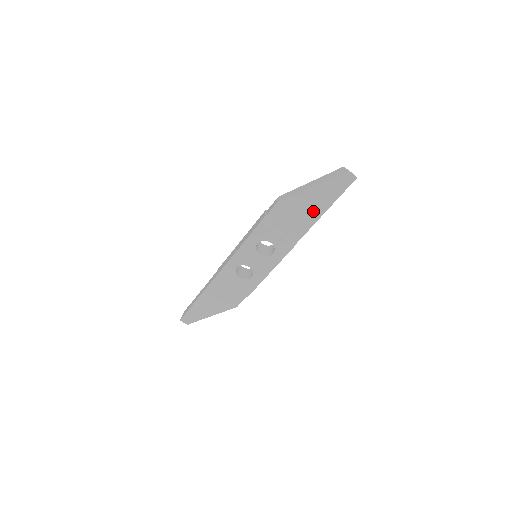
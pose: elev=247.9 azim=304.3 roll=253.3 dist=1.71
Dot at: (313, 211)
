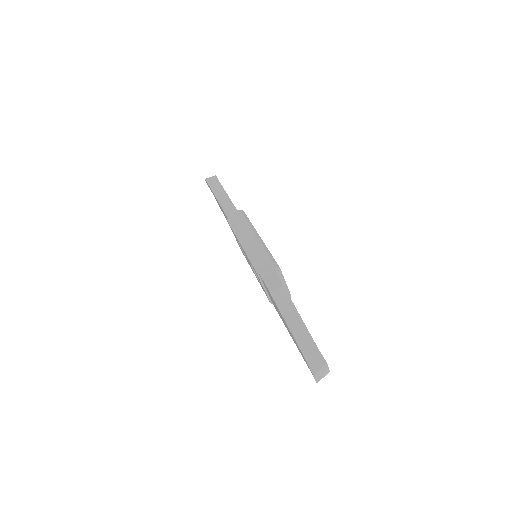
Dot at: (287, 328)
